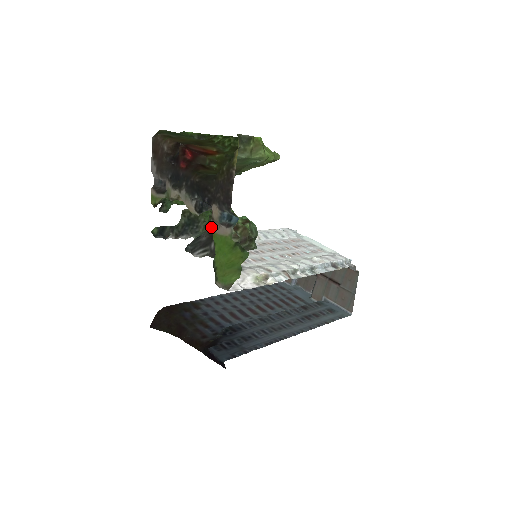
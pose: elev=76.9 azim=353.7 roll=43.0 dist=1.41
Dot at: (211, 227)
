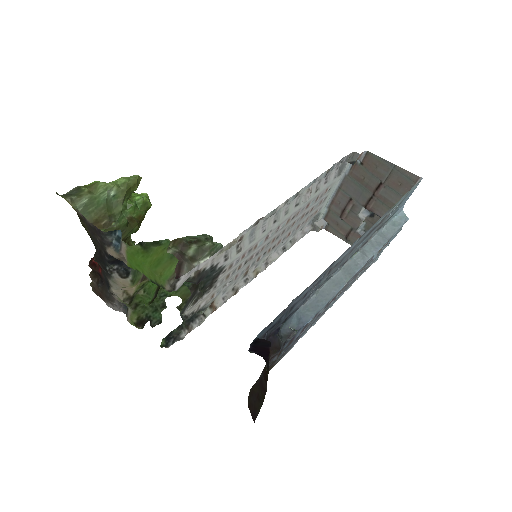
Dot at: (186, 283)
